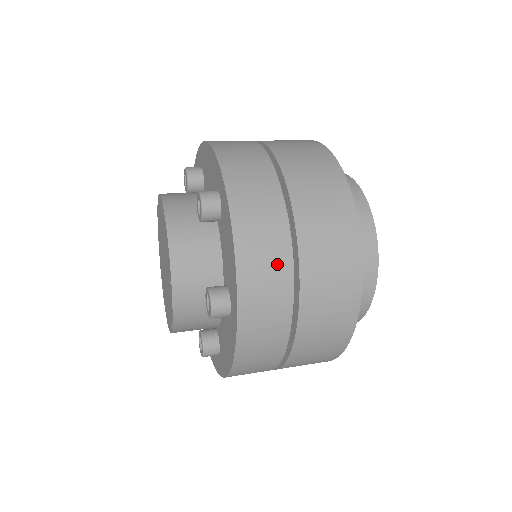
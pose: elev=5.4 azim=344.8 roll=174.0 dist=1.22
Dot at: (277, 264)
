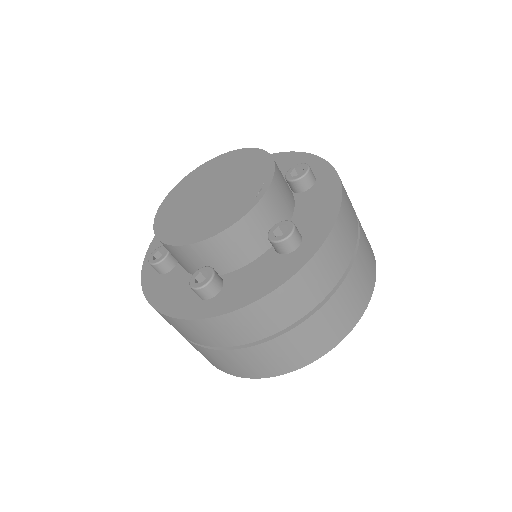
Dot at: (351, 239)
